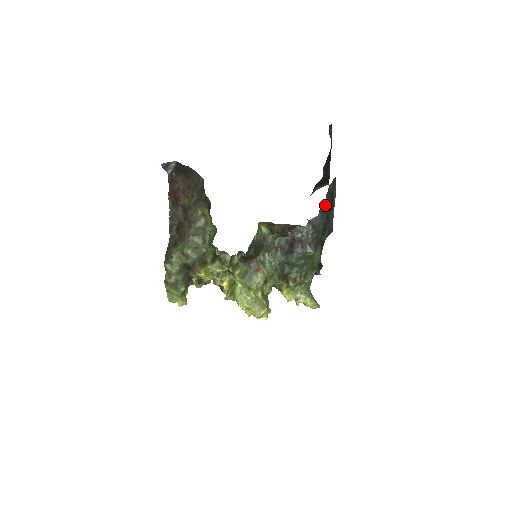
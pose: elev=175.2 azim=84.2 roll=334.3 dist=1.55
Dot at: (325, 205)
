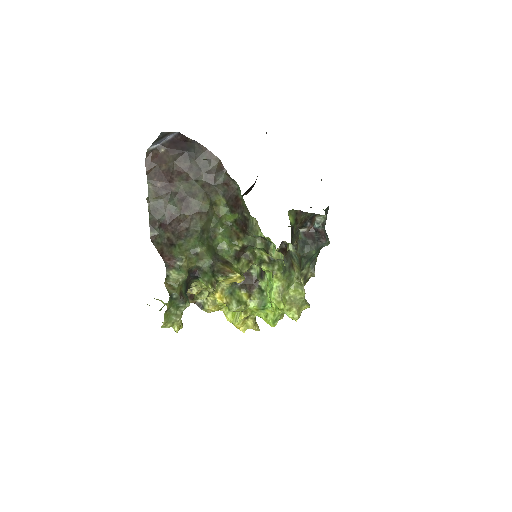
Dot at: occluded
